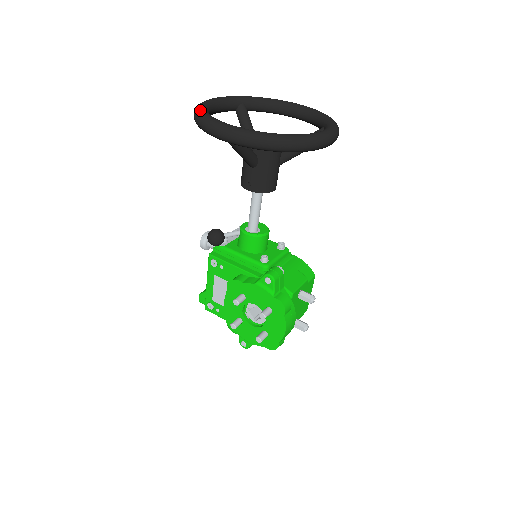
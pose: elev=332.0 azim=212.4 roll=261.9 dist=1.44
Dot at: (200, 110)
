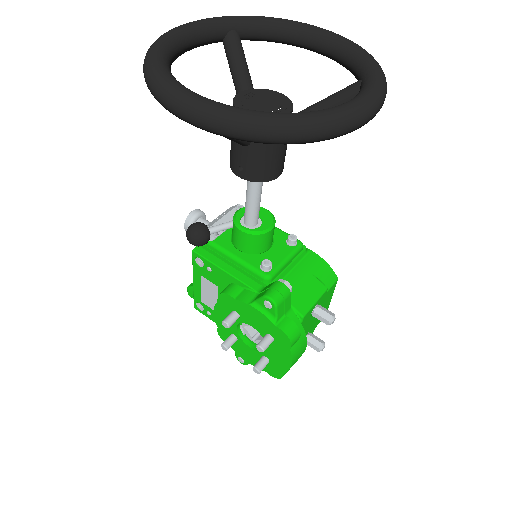
Dot at: (151, 57)
